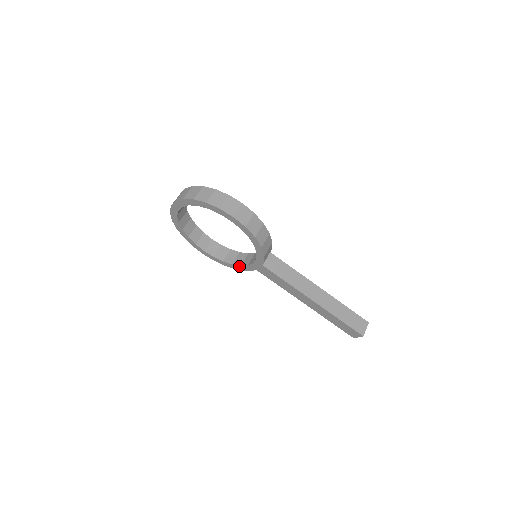
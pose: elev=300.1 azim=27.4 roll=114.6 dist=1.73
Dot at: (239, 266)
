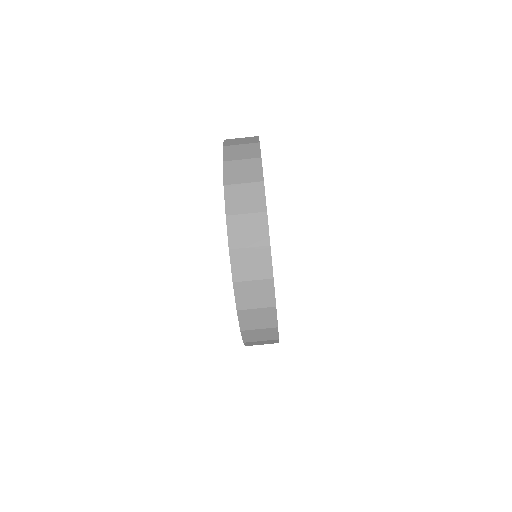
Dot at: occluded
